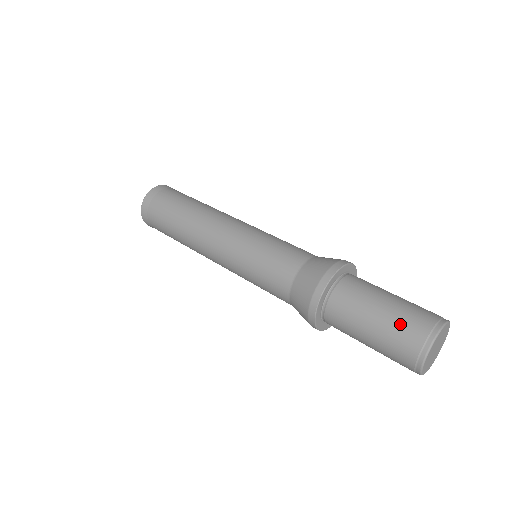
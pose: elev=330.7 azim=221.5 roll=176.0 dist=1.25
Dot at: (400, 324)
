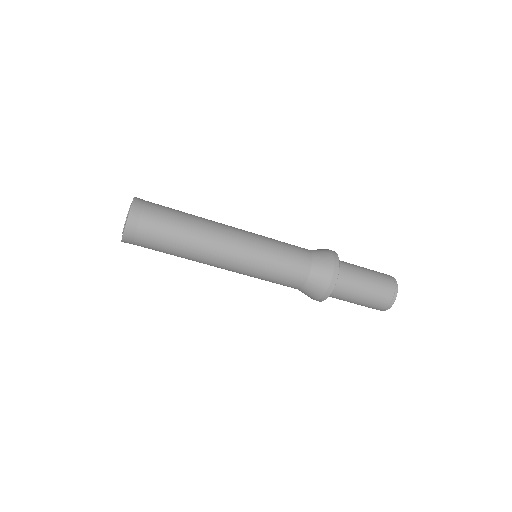
Dot at: (380, 276)
